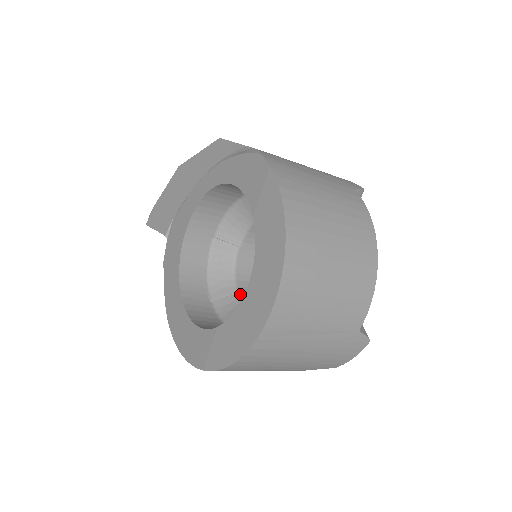
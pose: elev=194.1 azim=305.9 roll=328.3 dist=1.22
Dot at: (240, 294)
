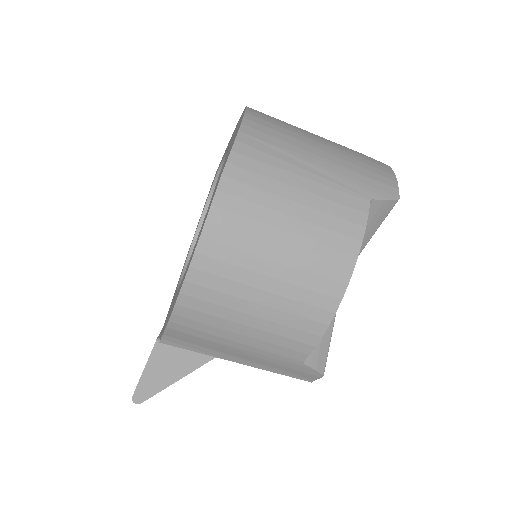
Dot at: occluded
